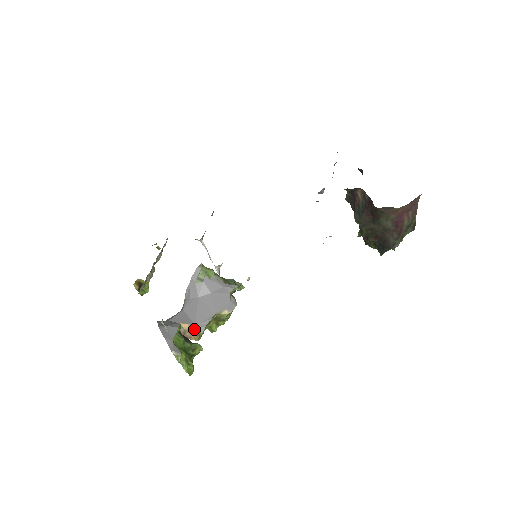
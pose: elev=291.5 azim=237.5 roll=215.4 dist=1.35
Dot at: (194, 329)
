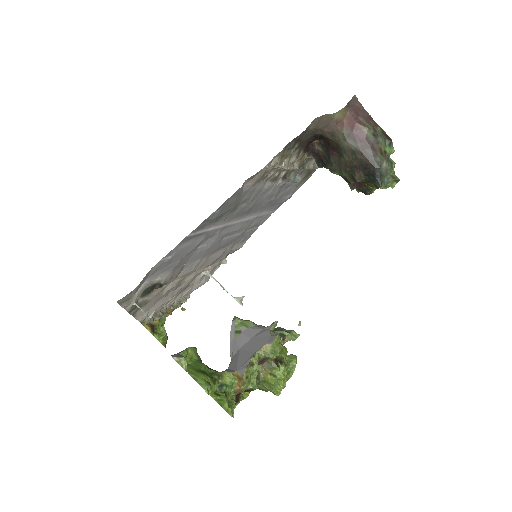
Dot at: (236, 376)
